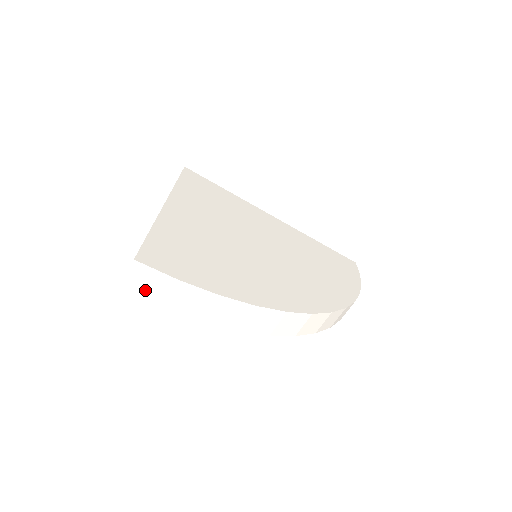
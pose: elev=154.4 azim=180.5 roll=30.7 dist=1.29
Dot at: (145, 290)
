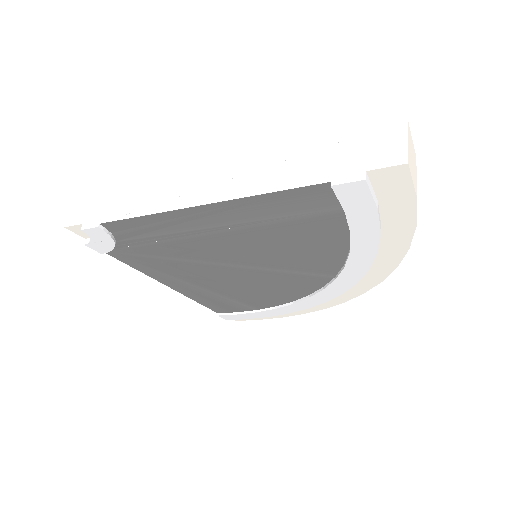
Dot at: (412, 169)
